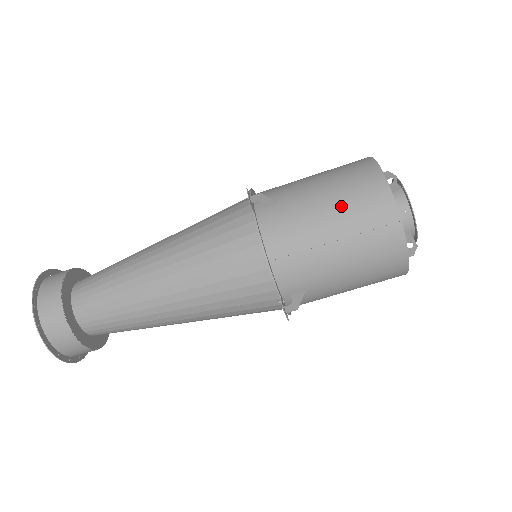
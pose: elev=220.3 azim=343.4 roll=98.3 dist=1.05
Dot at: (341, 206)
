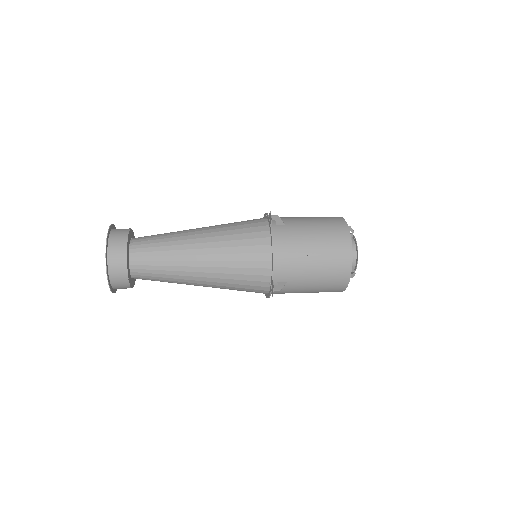
Dot at: (322, 237)
